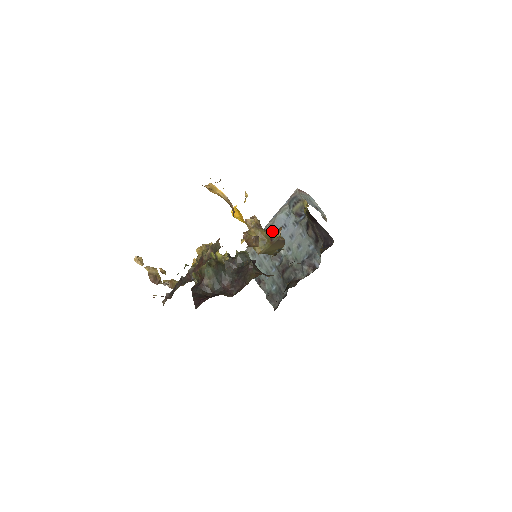
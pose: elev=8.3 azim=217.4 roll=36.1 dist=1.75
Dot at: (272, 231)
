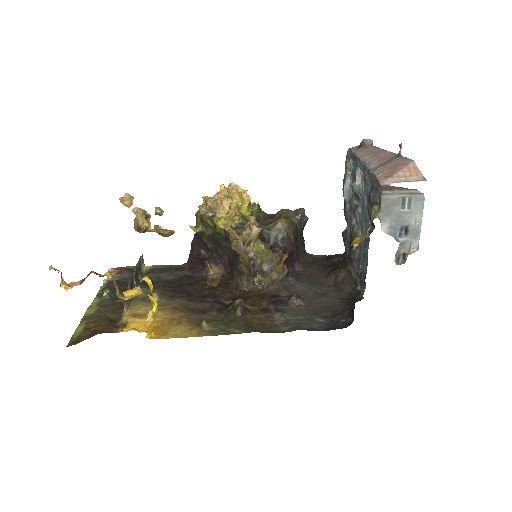
Dot at: (363, 179)
